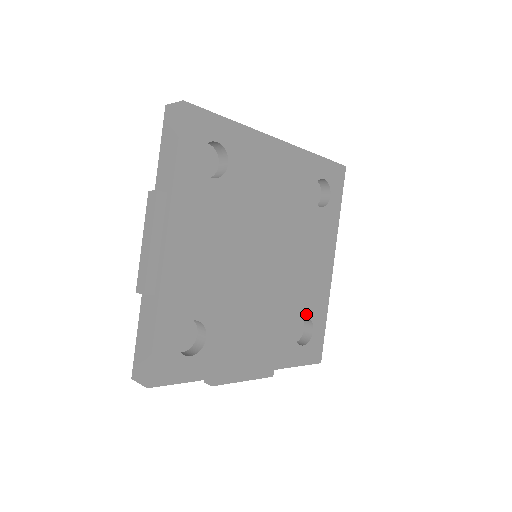
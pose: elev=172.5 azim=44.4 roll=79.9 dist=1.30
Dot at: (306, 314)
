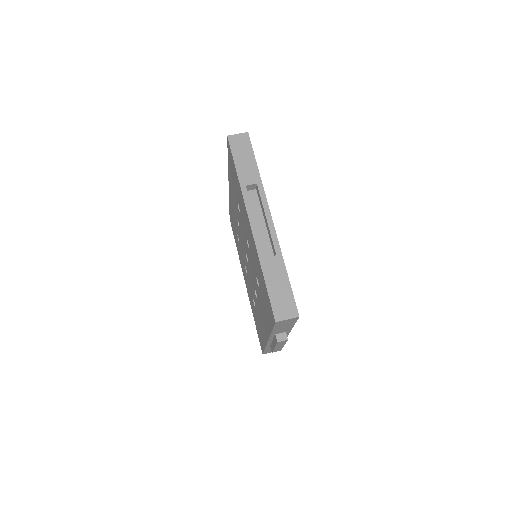
Dot at: occluded
